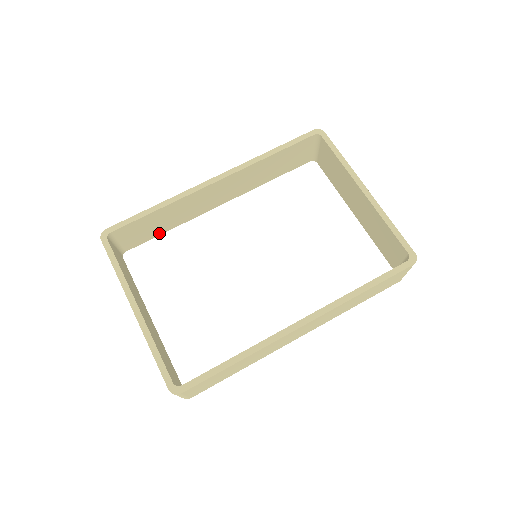
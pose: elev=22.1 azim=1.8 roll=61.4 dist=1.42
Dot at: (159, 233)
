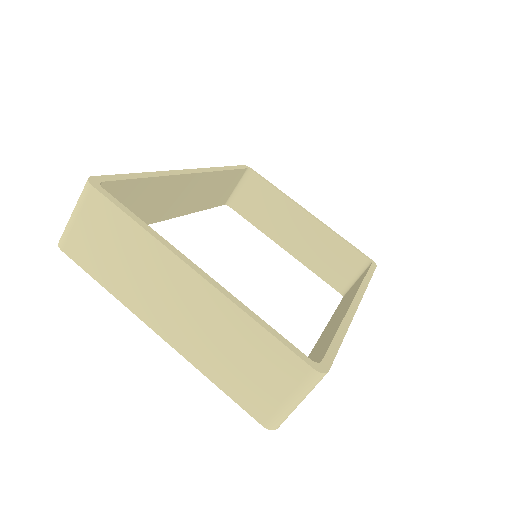
Dot at: occluded
